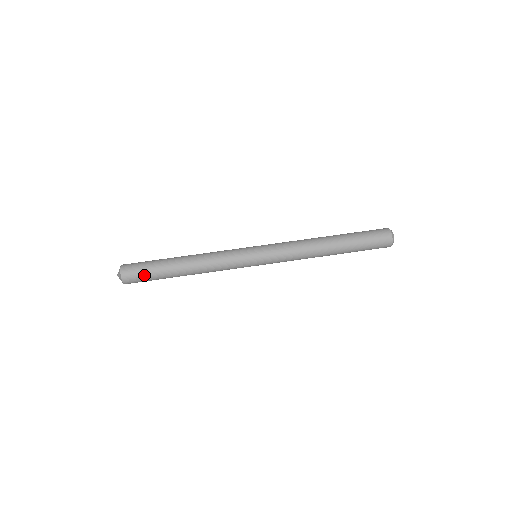
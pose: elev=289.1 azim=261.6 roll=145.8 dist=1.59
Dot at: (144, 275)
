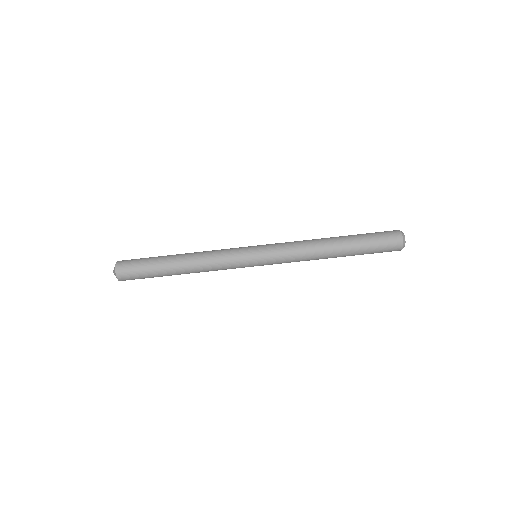
Dot at: (139, 271)
